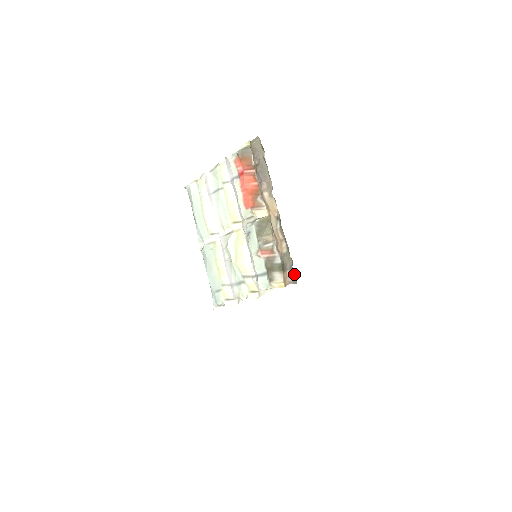
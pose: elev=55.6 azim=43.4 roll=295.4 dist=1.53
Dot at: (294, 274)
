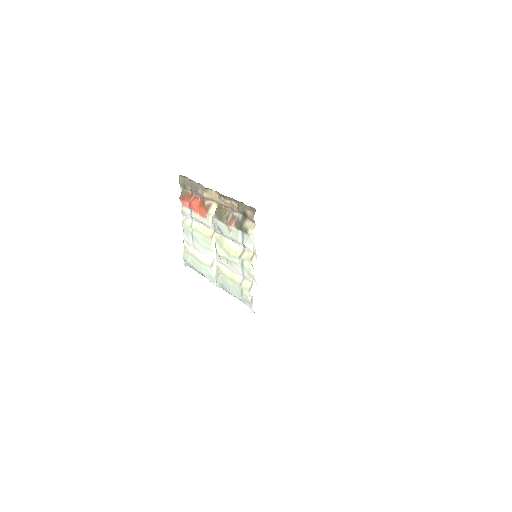
Dot at: (250, 208)
